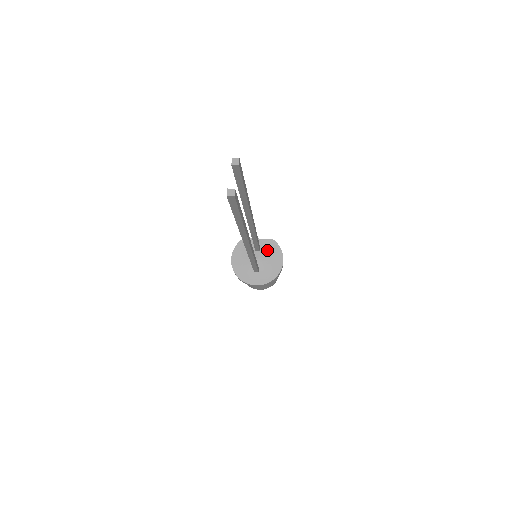
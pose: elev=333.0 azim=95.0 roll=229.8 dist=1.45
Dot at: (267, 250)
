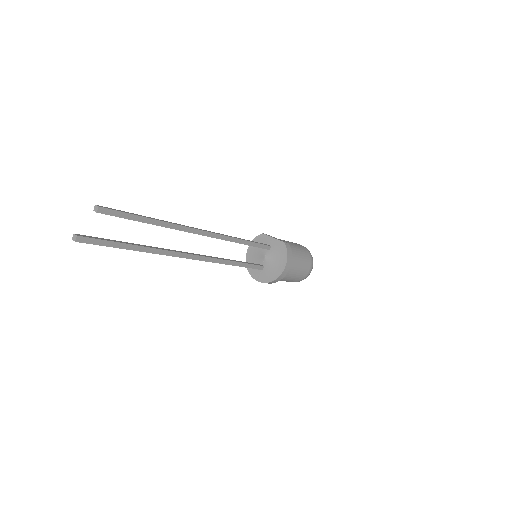
Dot at: (276, 251)
